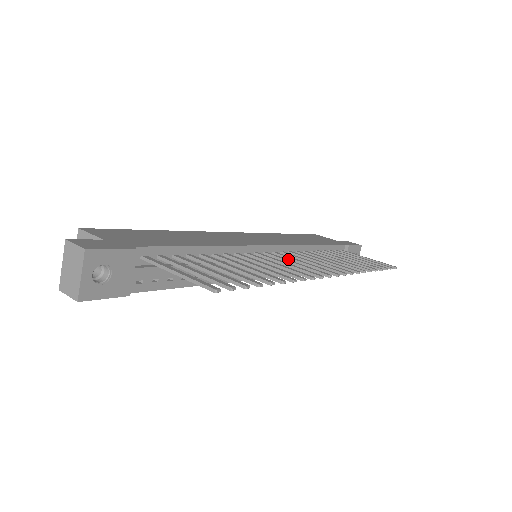
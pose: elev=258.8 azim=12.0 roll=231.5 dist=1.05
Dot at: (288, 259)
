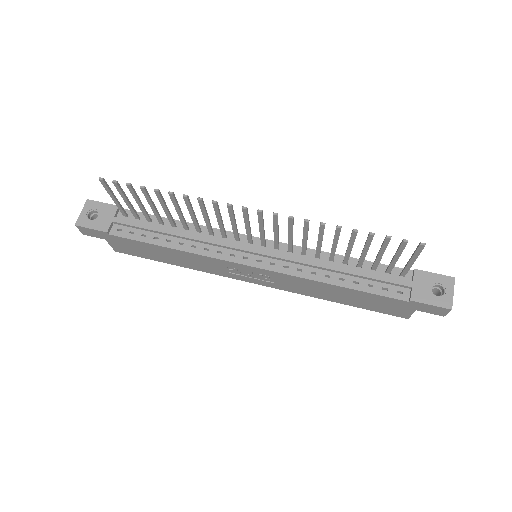
Dot at: (260, 237)
